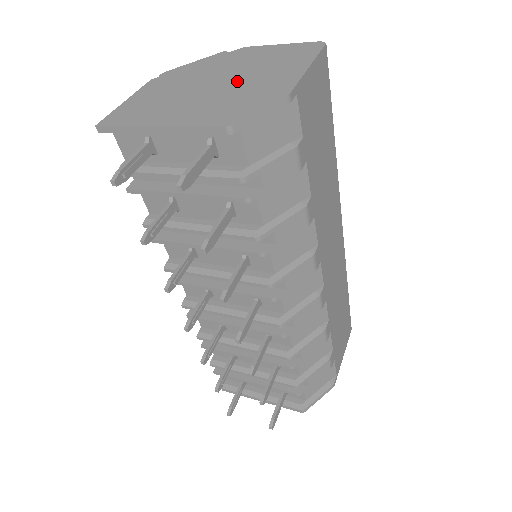
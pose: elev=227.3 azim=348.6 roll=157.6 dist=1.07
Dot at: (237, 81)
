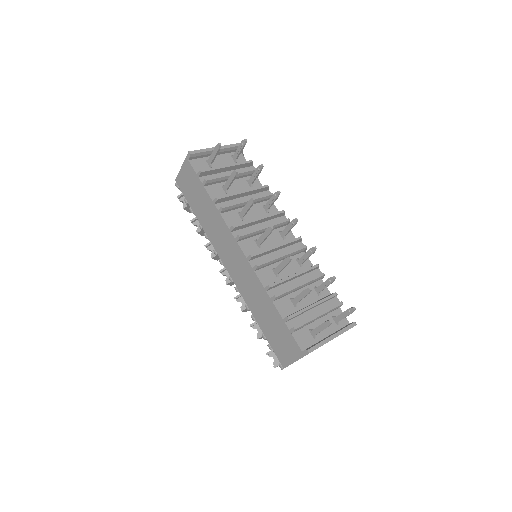
Dot at: occluded
